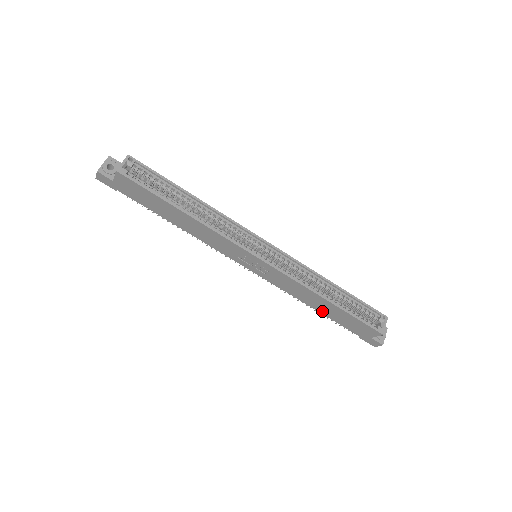
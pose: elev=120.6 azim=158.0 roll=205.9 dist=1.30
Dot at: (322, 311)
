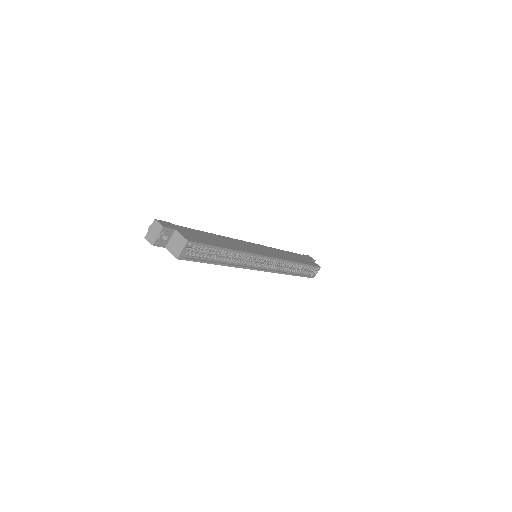
Dot at: occluded
